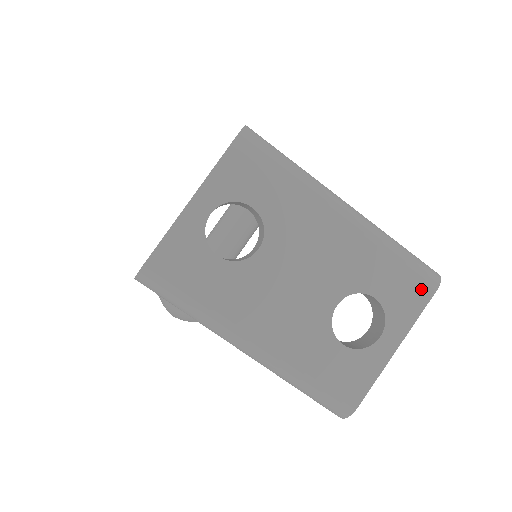
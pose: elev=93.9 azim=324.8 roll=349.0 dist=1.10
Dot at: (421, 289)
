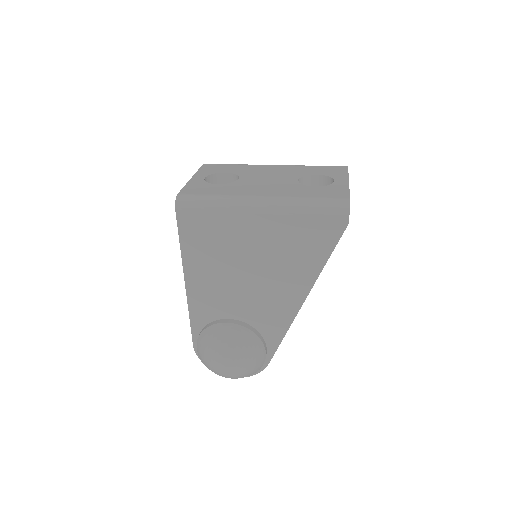
Dot at: (339, 168)
